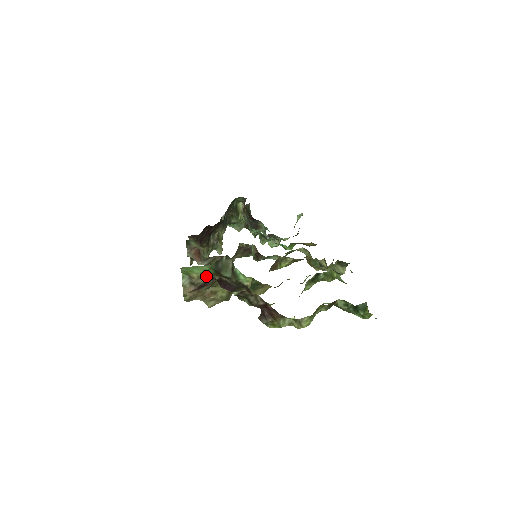
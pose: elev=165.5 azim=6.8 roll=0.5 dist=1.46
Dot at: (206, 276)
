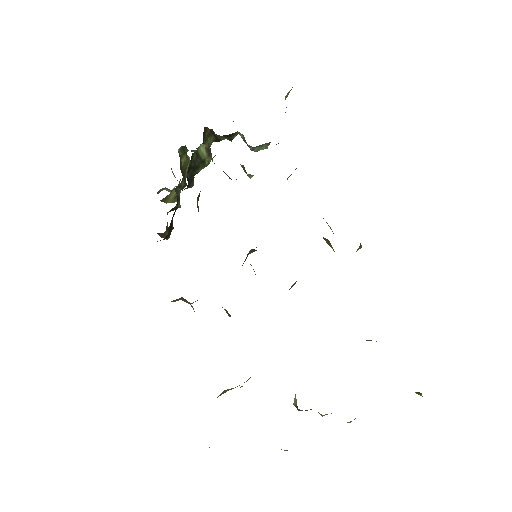
Dot at: occluded
